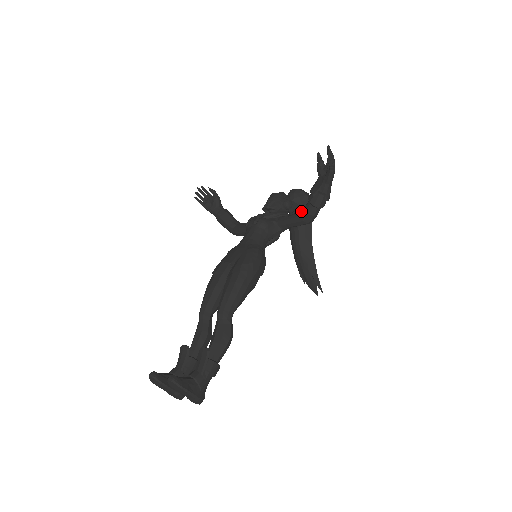
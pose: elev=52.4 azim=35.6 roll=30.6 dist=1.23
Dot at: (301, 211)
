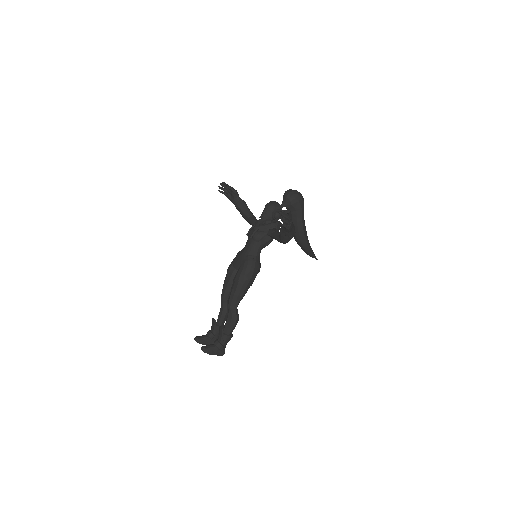
Dot at: (279, 236)
